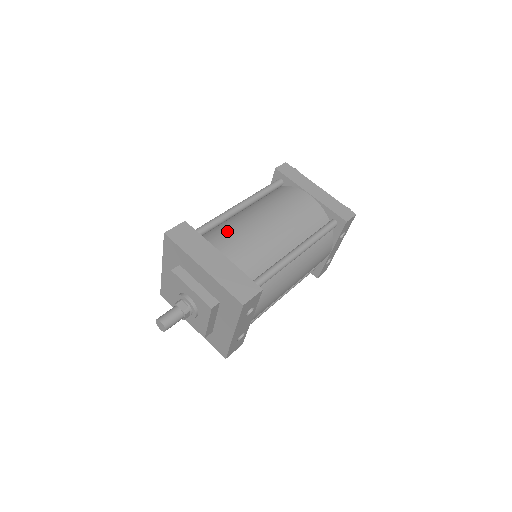
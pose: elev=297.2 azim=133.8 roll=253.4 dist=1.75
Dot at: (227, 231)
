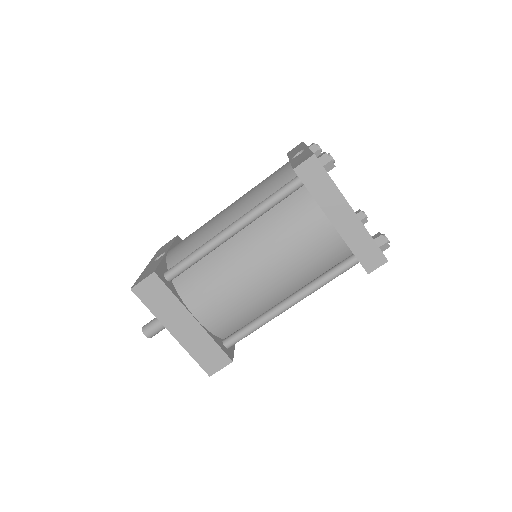
Dot at: (206, 281)
